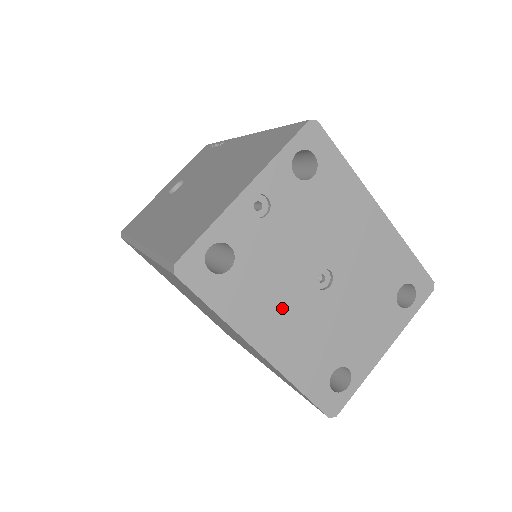
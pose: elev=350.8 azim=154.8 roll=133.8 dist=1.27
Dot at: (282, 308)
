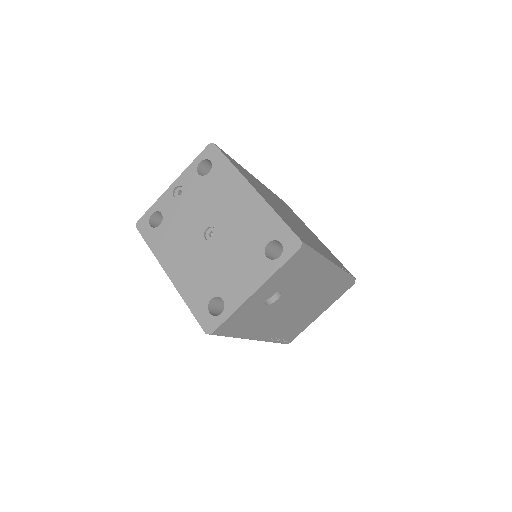
Dot at: (183, 249)
